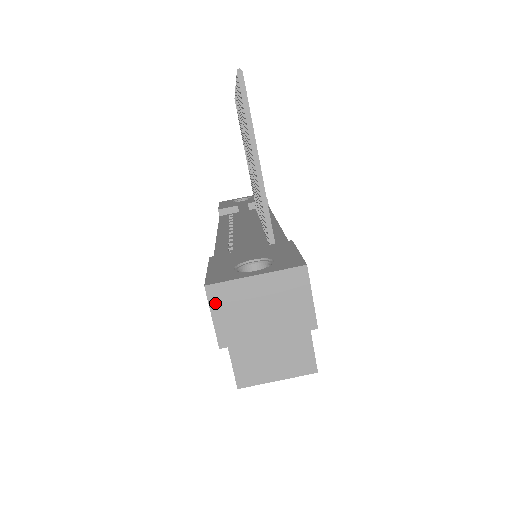
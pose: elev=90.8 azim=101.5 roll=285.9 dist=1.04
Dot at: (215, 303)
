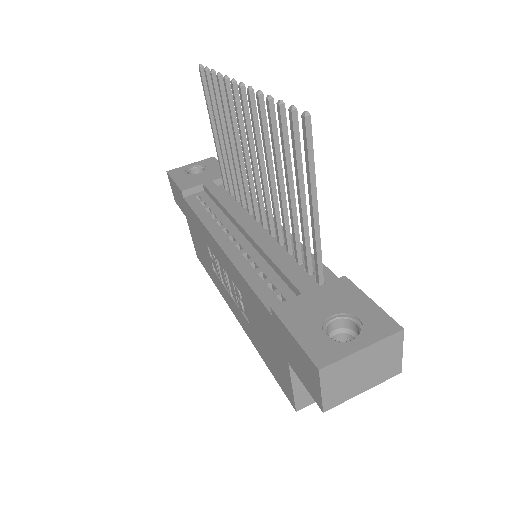
Dot at: (326, 380)
